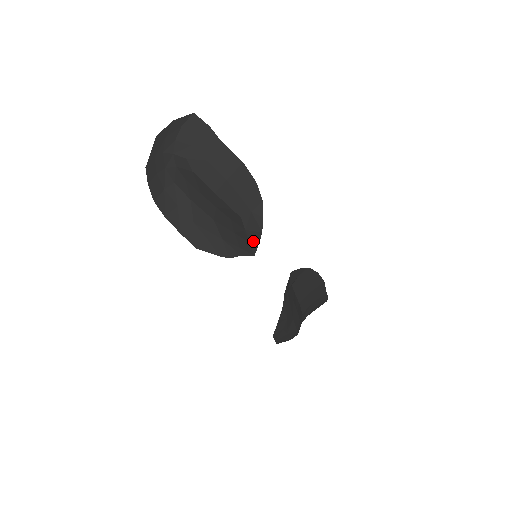
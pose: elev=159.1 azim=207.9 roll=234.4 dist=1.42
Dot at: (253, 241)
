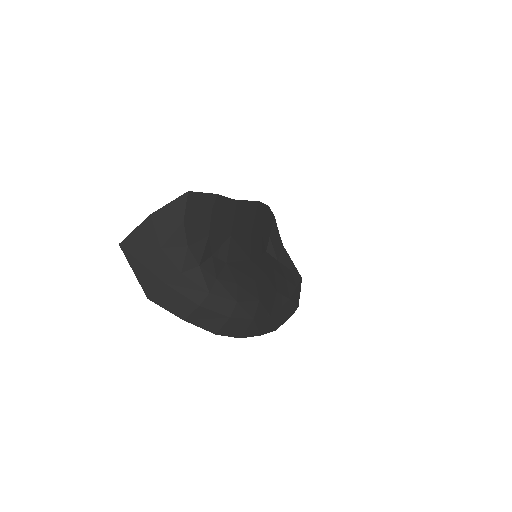
Dot at: (289, 264)
